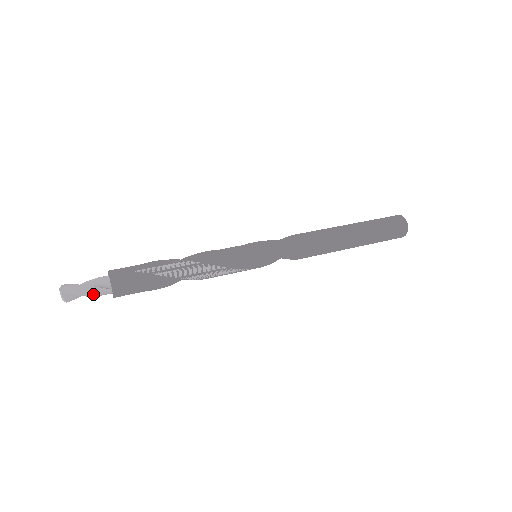
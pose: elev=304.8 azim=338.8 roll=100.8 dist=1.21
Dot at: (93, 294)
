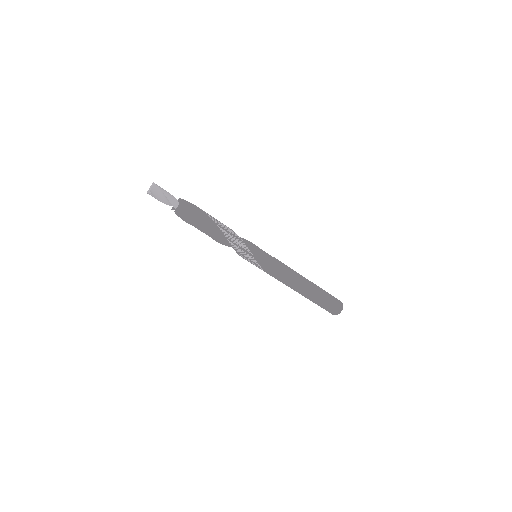
Dot at: (169, 197)
